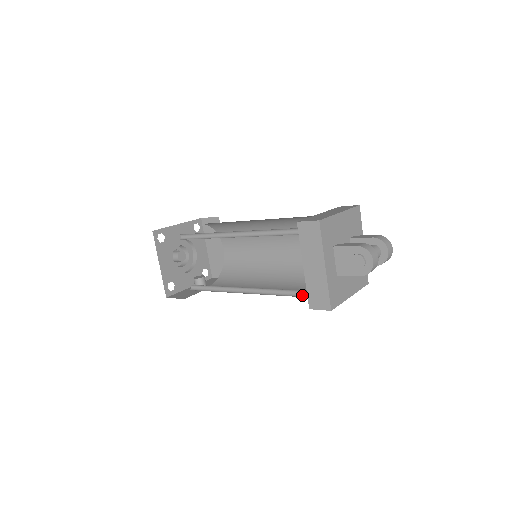
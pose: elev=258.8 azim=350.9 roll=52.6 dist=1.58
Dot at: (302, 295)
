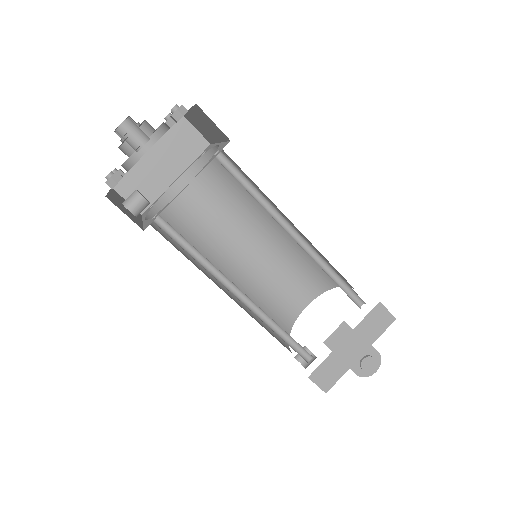
Dot at: (298, 352)
